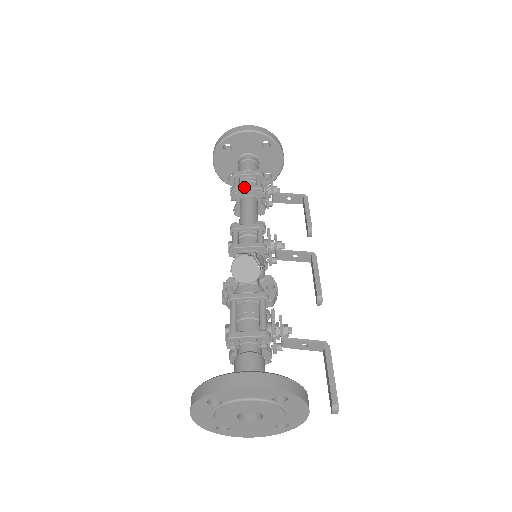
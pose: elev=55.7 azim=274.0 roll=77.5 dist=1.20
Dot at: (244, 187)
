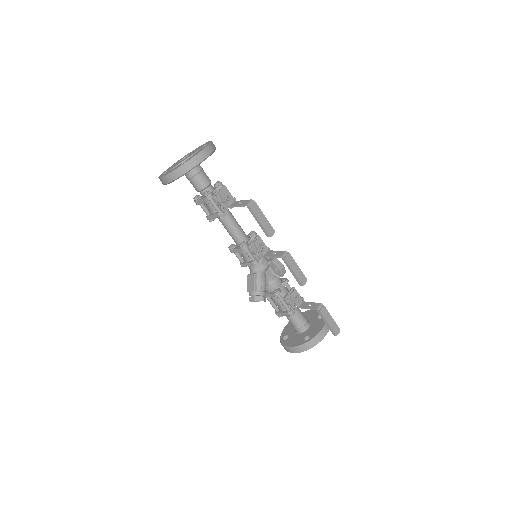
Dot at: (211, 217)
